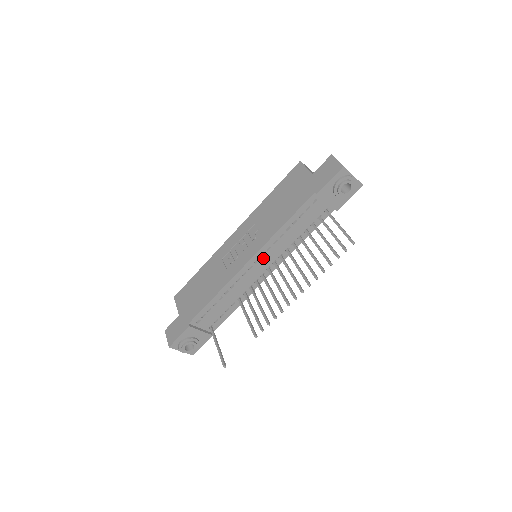
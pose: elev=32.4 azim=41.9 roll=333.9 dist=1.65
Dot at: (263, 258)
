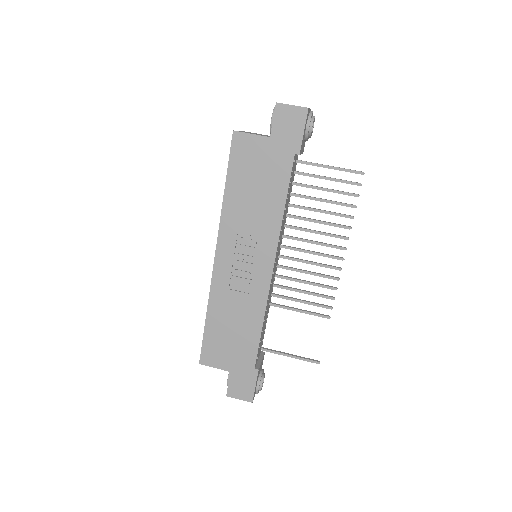
Dot at: (277, 253)
